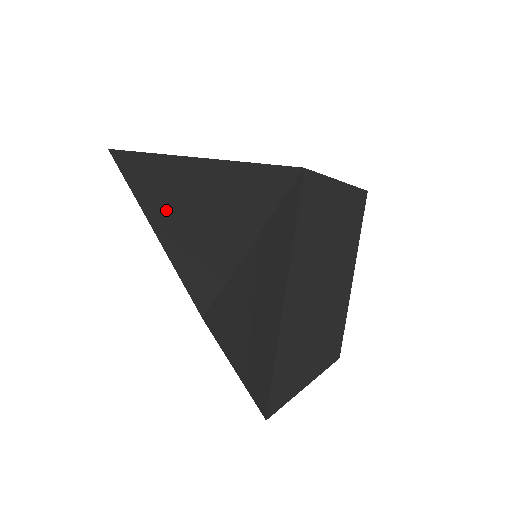
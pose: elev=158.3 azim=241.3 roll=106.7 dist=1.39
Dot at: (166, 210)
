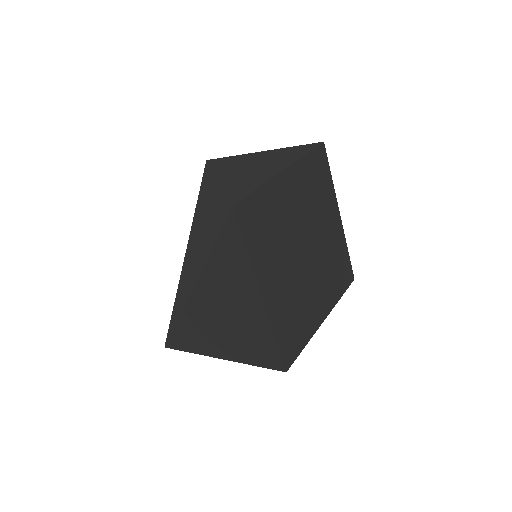
Dot at: (214, 203)
